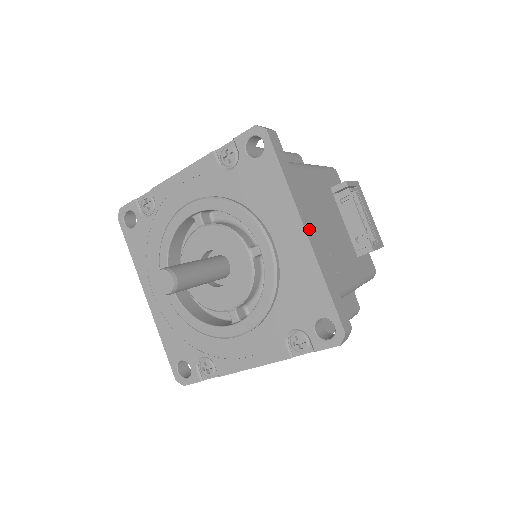
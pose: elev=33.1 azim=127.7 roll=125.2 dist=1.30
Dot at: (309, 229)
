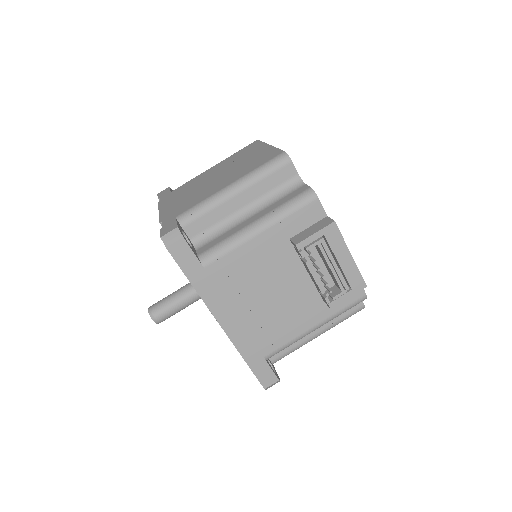
Dot at: (227, 320)
